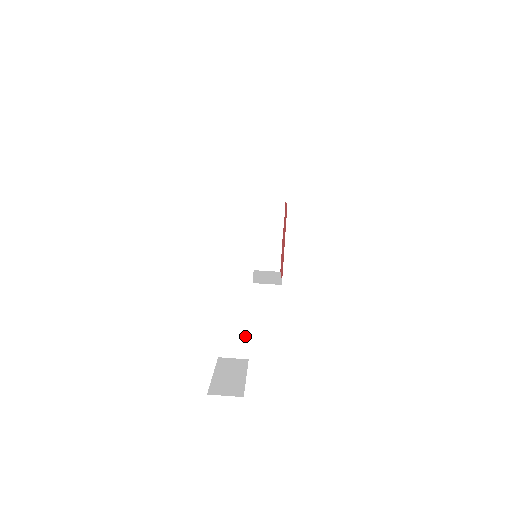
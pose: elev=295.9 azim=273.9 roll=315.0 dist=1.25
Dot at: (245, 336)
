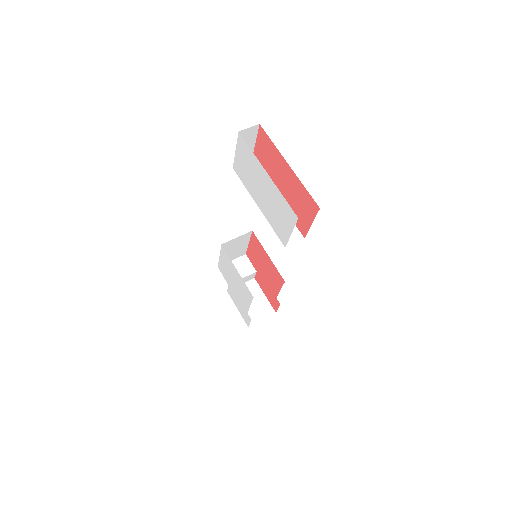
Dot at: occluded
